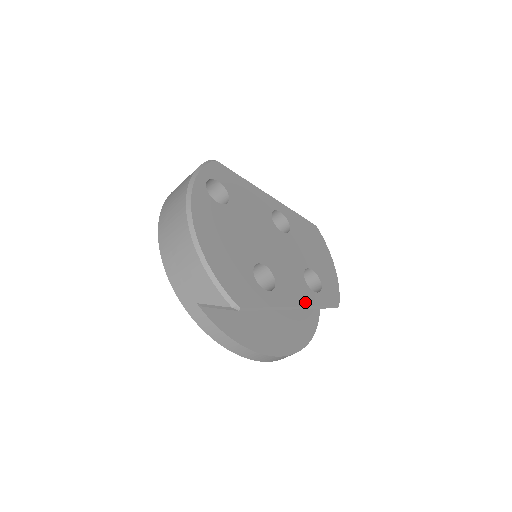
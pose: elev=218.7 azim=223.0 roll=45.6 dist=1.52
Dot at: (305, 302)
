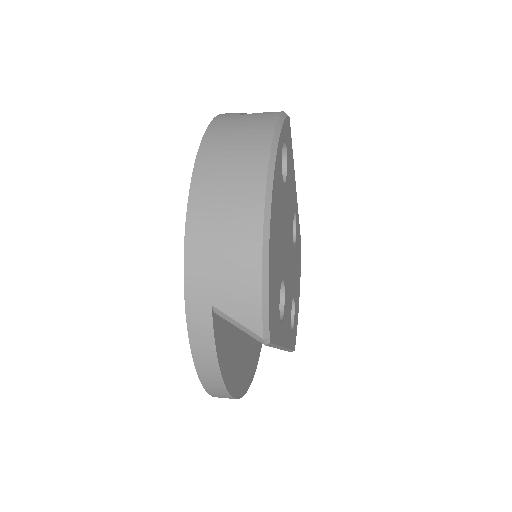
Dot at: (288, 342)
